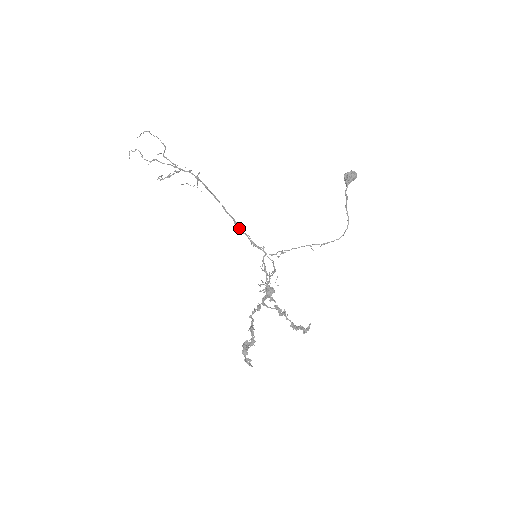
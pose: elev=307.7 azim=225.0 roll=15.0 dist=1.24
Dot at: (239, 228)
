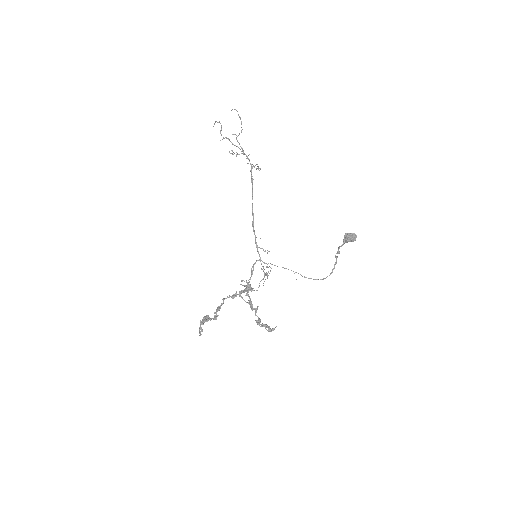
Dot at: (253, 228)
